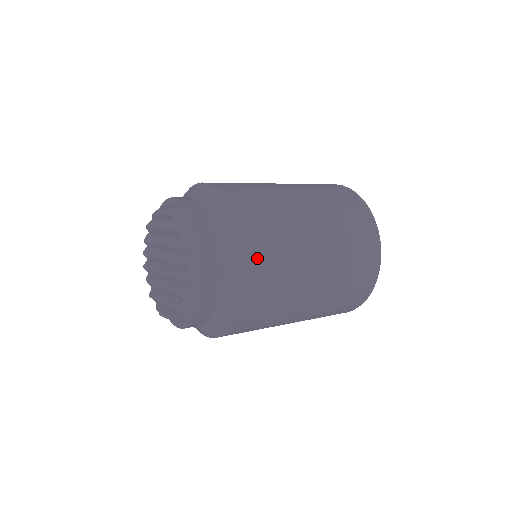
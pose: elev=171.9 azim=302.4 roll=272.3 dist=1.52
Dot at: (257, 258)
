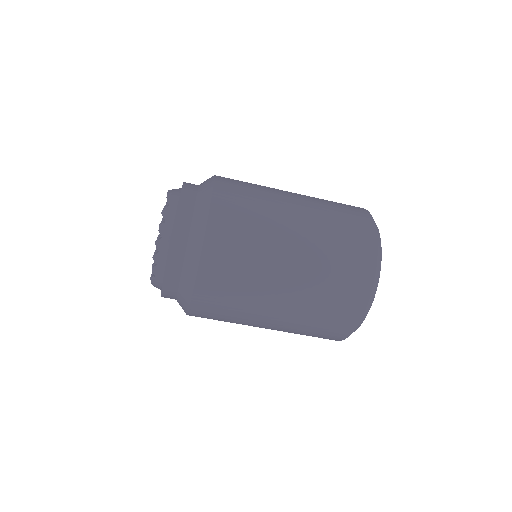
Dot at: (229, 178)
